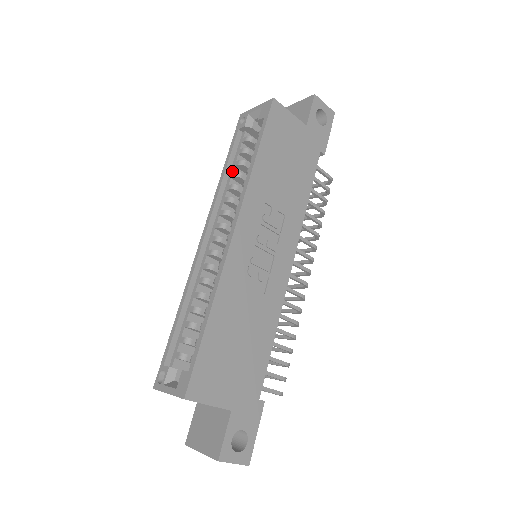
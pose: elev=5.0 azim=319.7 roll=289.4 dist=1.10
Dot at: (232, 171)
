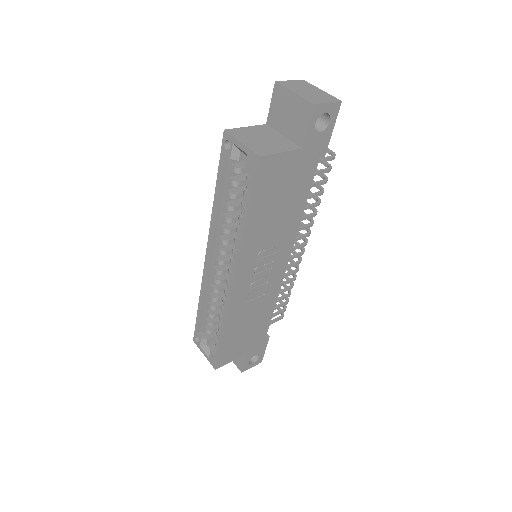
Dot at: (224, 200)
